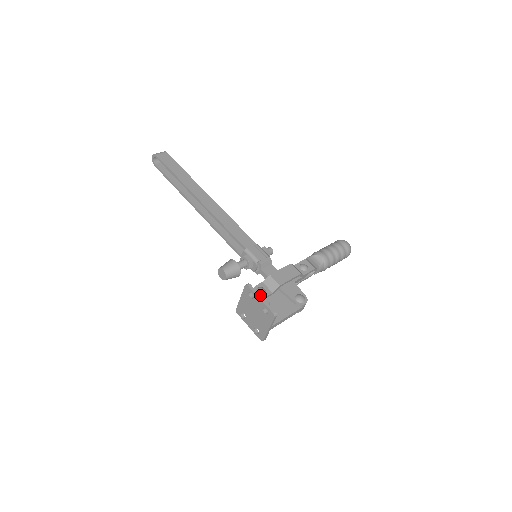
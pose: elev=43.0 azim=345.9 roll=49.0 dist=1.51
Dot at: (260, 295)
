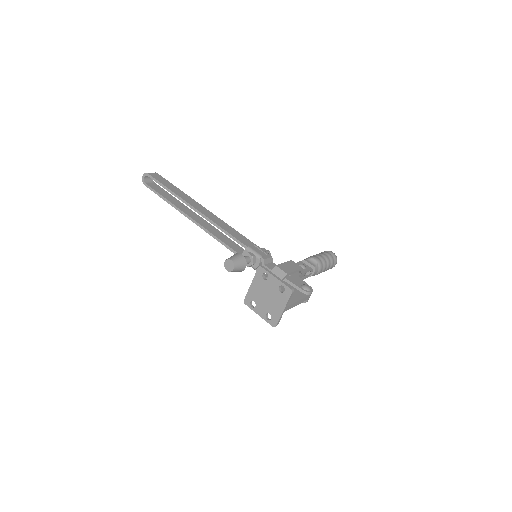
Dot at: (275, 275)
